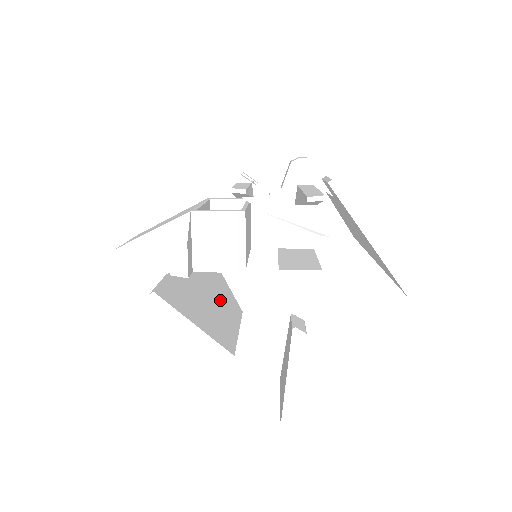
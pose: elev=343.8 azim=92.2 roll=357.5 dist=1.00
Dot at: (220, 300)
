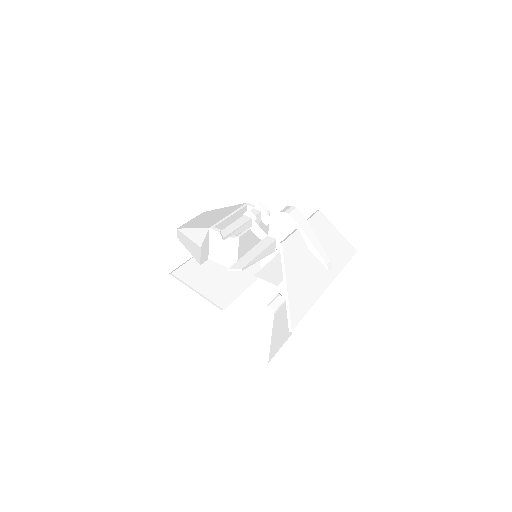
Dot at: occluded
